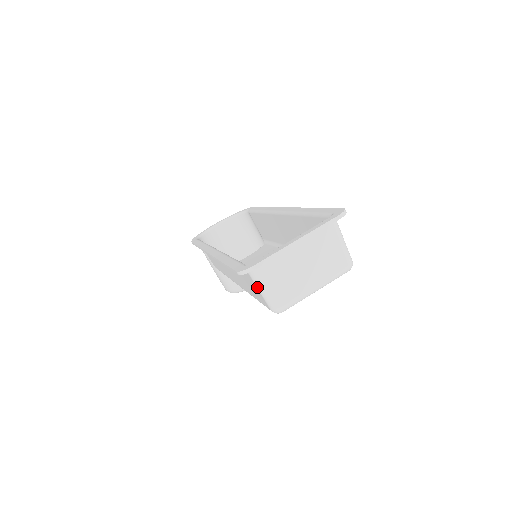
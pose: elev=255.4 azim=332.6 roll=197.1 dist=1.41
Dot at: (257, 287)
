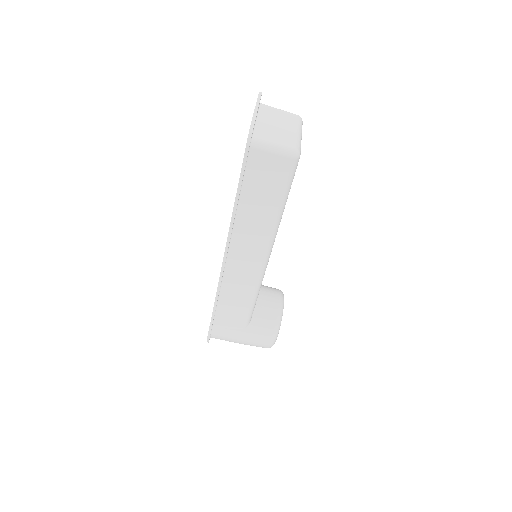
Dot at: (268, 151)
